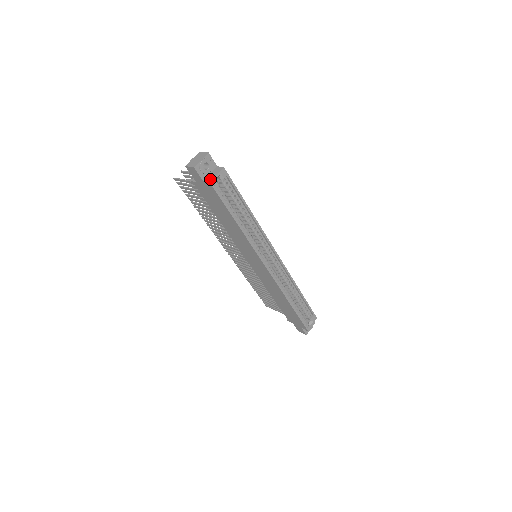
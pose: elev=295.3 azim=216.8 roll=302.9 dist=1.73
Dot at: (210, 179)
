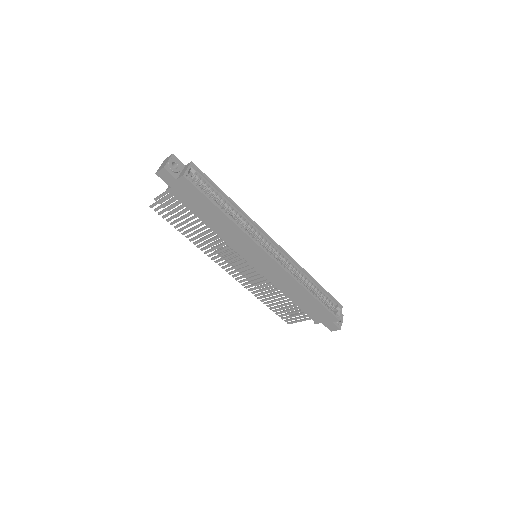
Dot at: (182, 174)
